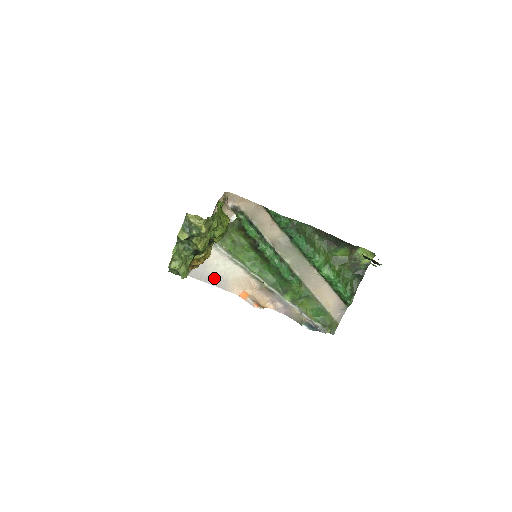
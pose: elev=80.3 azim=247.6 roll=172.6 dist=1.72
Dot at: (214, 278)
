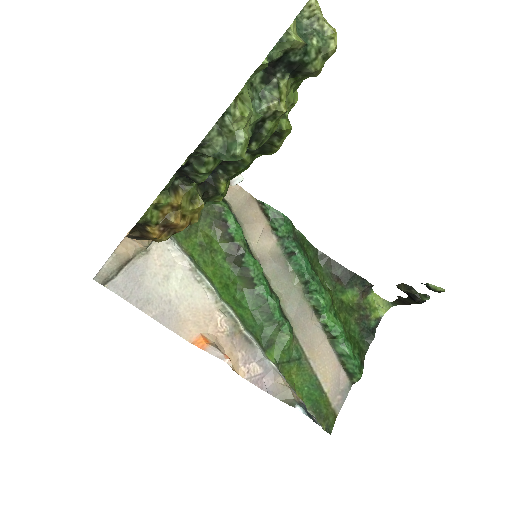
Dot at: (154, 301)
